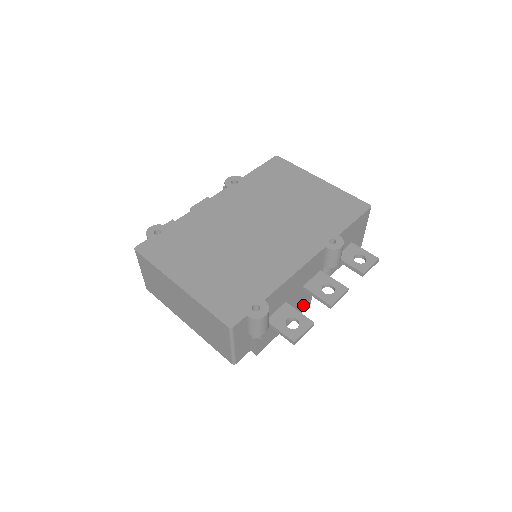
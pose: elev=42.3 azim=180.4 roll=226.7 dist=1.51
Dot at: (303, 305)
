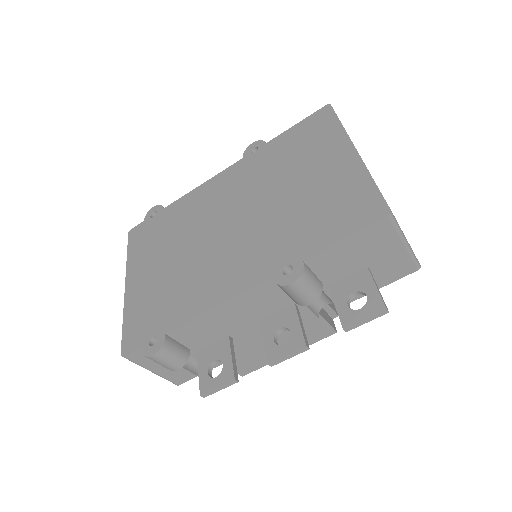
Dot at: (314, 333)
